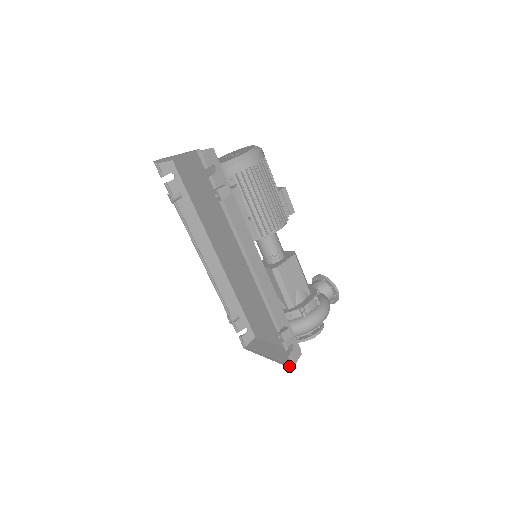
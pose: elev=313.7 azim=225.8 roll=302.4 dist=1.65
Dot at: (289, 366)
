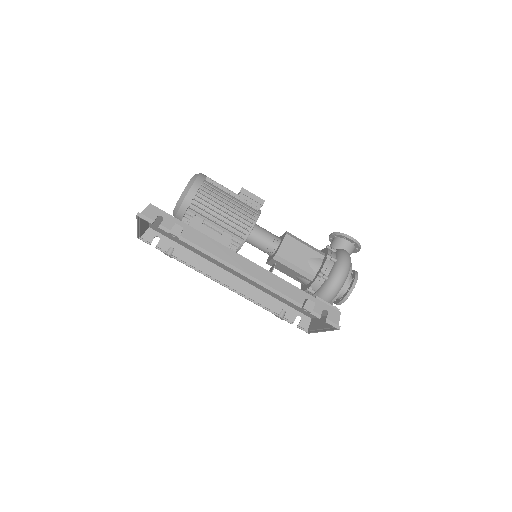
Dot at: (335, 329)
